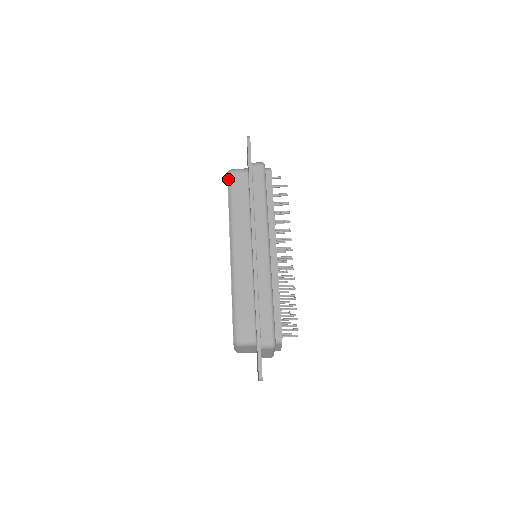
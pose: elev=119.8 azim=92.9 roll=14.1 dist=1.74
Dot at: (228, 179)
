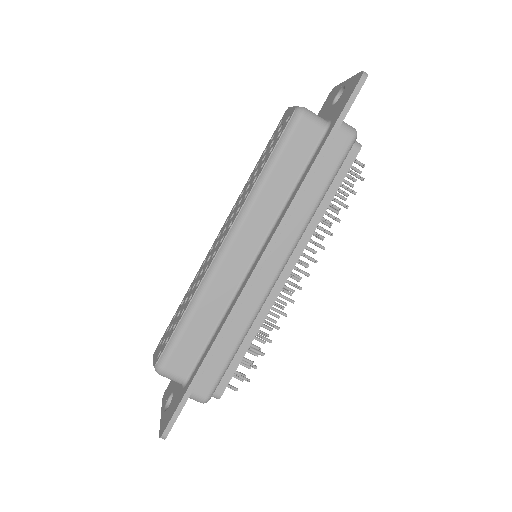
Dot at: (289, 122)
